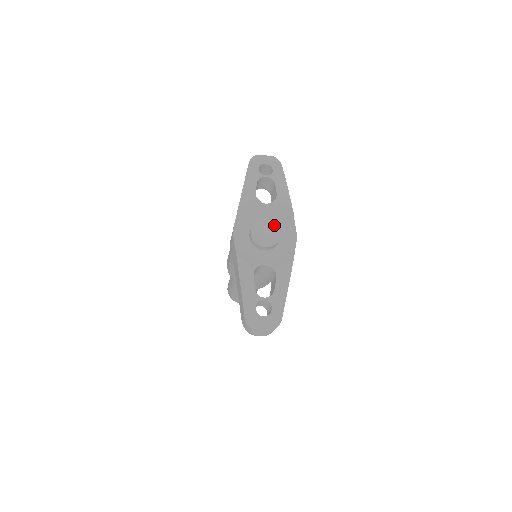
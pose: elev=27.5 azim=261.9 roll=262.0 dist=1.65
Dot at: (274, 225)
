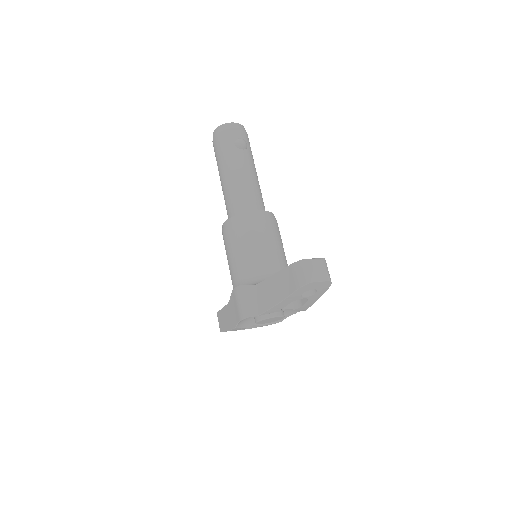
Dot at: (281, 318)
